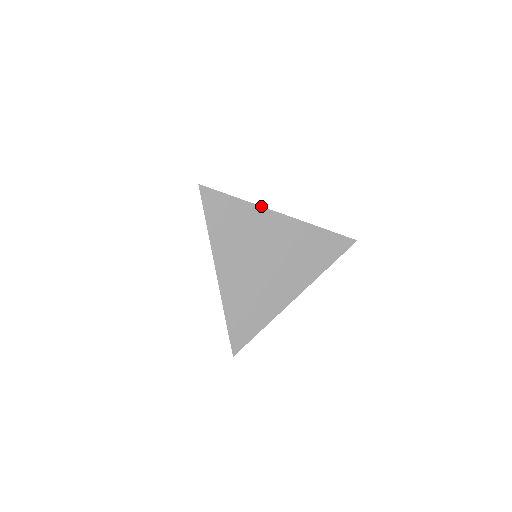
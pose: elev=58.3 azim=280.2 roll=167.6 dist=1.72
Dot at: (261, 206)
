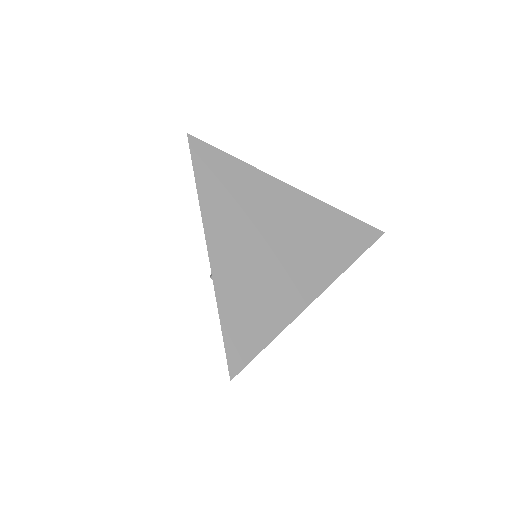
Dot at: occluded
